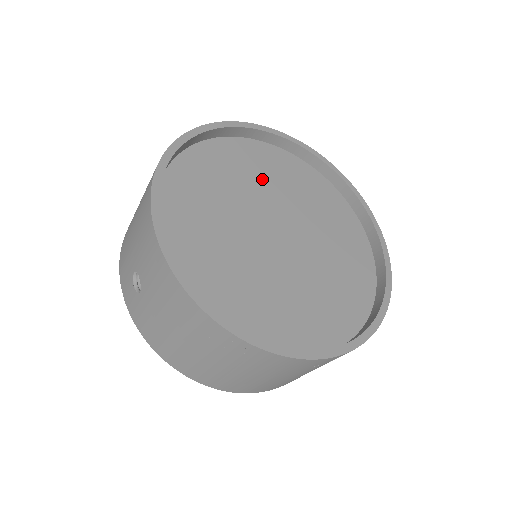
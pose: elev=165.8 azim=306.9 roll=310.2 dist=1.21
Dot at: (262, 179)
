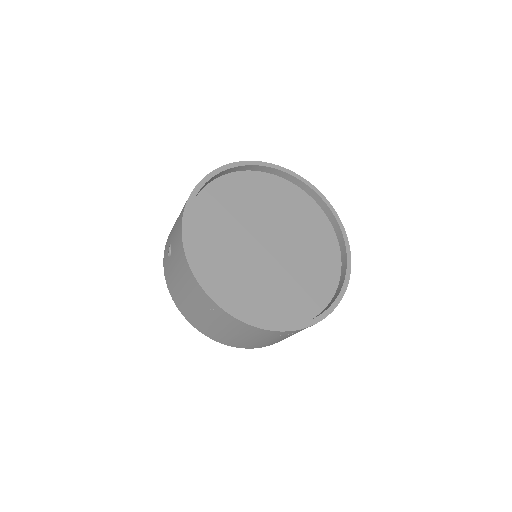
Dot at: (273, 205)
